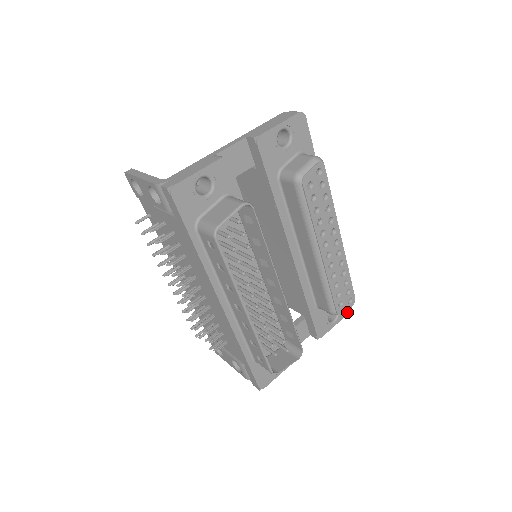
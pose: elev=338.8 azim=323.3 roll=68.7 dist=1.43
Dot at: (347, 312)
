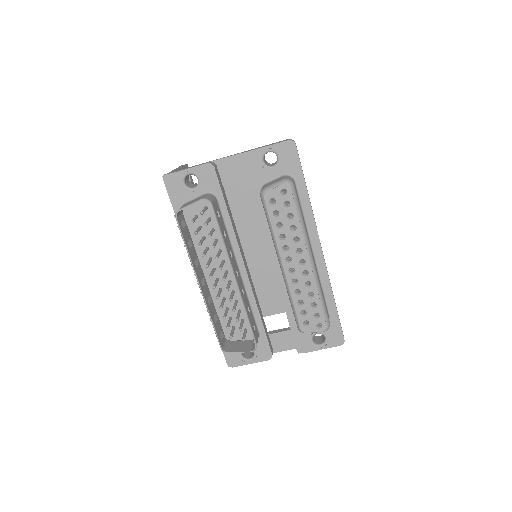
Dot at: (338, 343)
